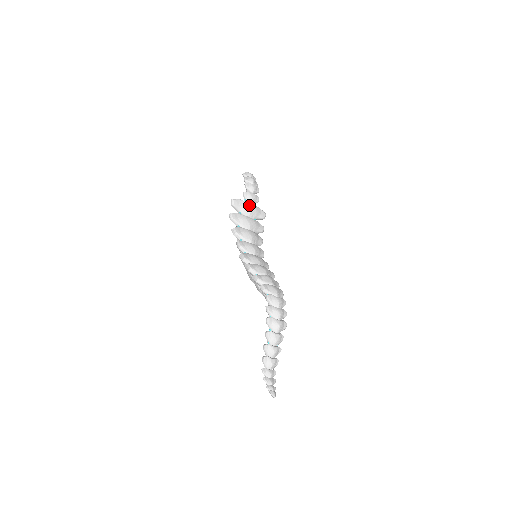
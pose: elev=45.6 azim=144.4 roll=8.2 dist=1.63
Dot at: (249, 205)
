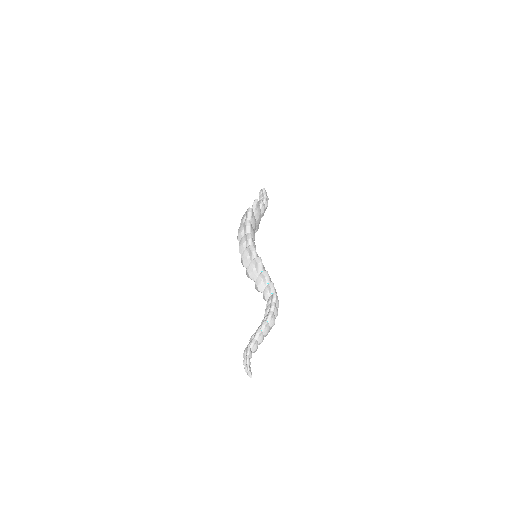
Dot at: (260, 214)
